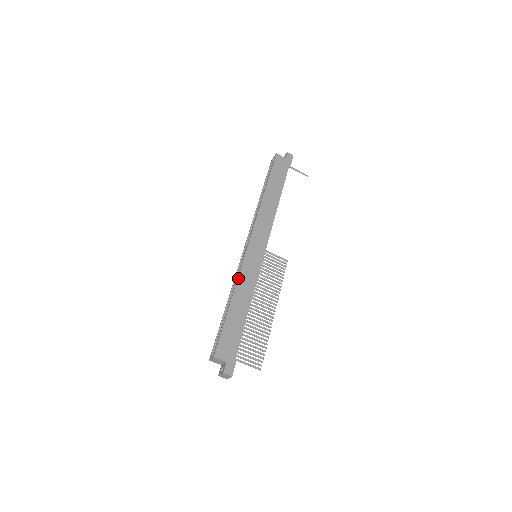
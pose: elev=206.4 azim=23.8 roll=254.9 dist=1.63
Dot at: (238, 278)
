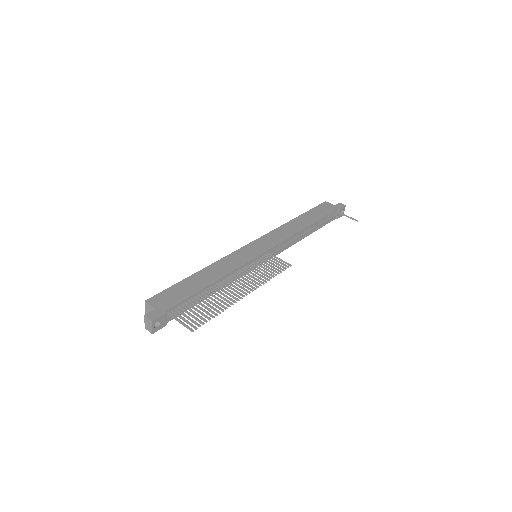
Dot at: (220, 259)
